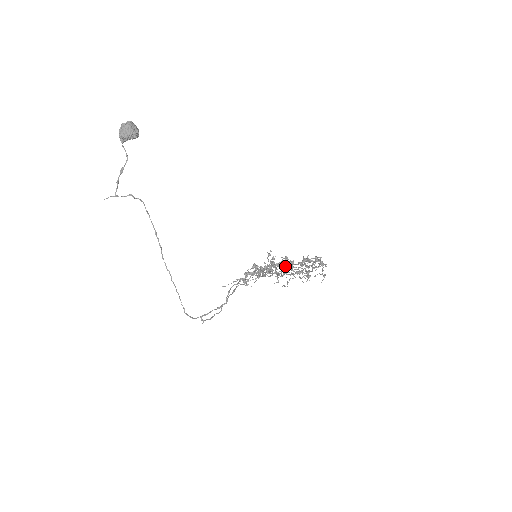
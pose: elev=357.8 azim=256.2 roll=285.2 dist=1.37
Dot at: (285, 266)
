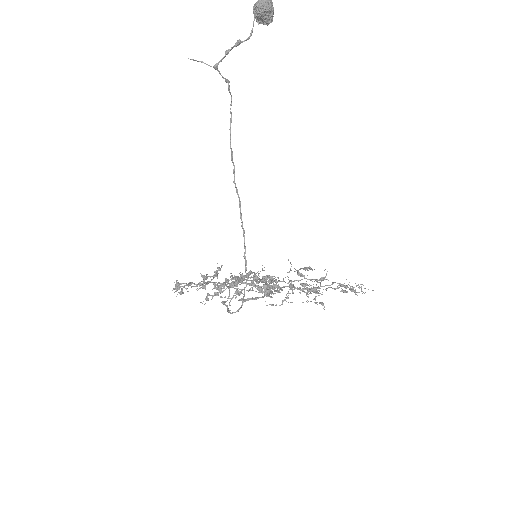
Dot at: (216, 292)
